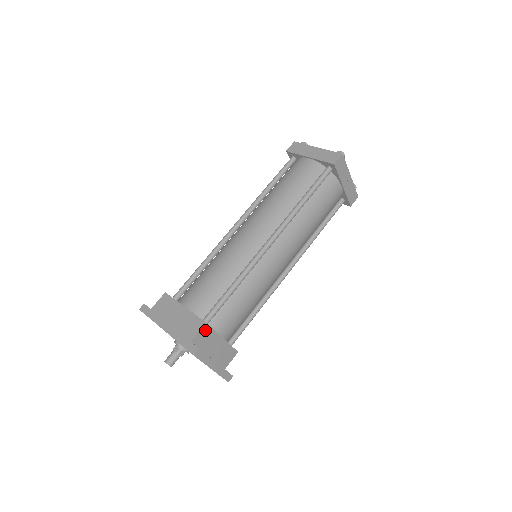
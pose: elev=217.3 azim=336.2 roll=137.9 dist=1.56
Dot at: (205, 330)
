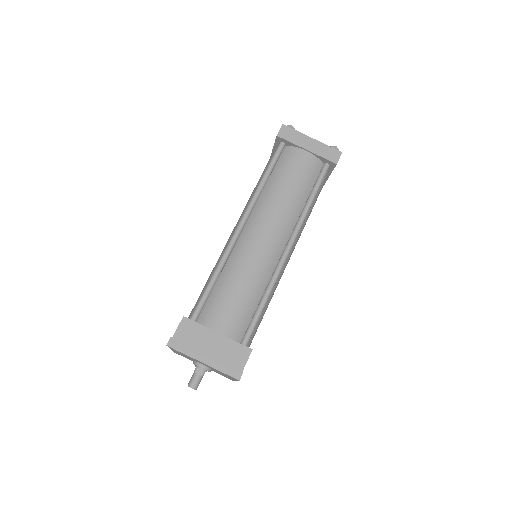
Dot at: (187, 325)
